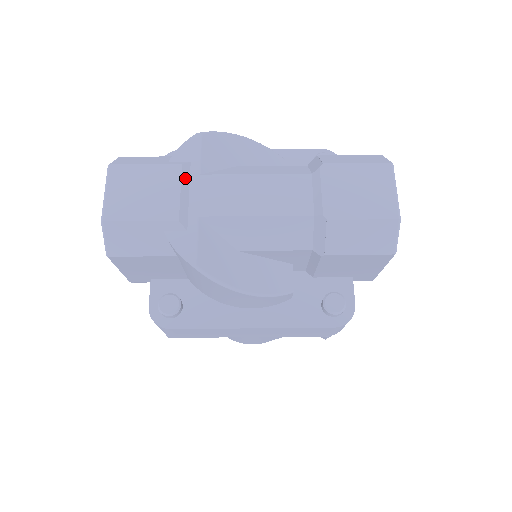
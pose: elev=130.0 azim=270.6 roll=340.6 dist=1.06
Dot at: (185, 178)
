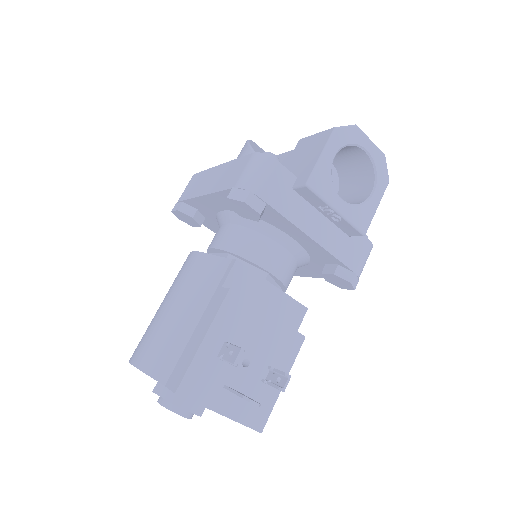
Dot at: occluded
